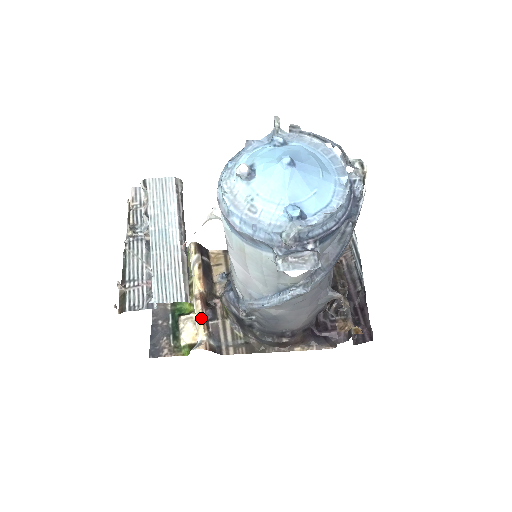
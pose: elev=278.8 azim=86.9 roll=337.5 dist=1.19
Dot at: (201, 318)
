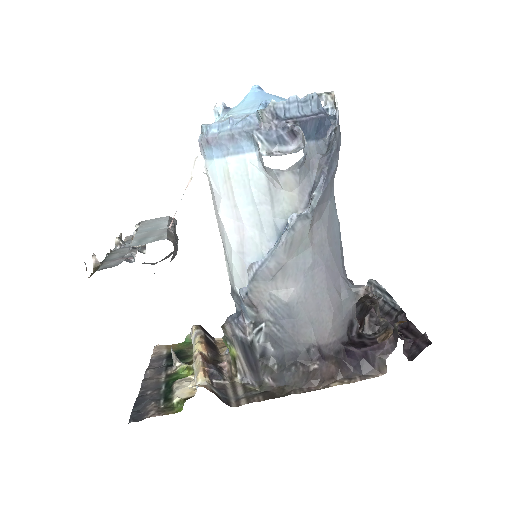
Dot at: (201, 366)
